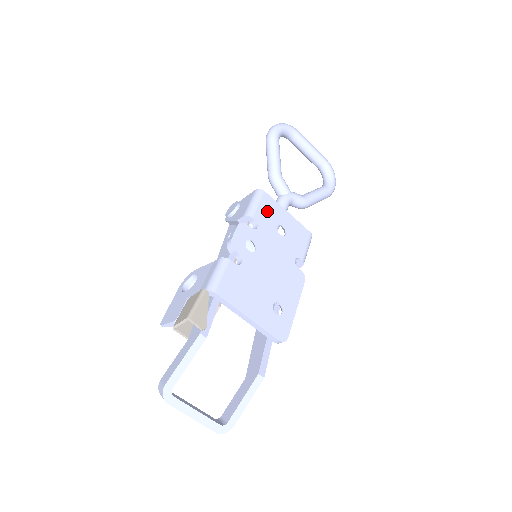
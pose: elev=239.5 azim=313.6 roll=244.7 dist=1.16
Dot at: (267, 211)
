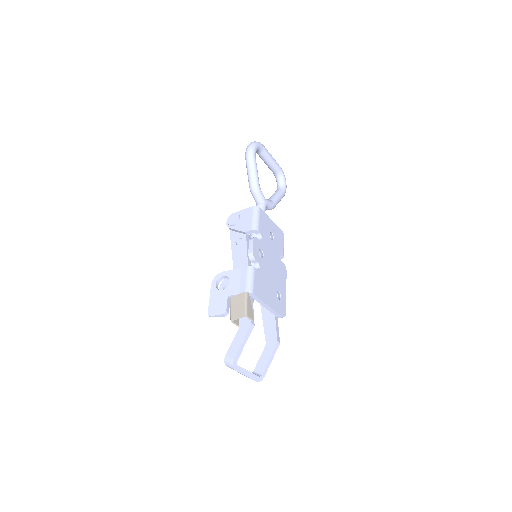
Dot at: (263, 223)
